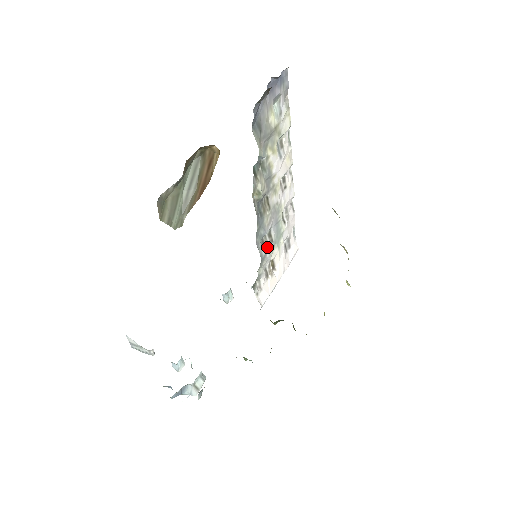
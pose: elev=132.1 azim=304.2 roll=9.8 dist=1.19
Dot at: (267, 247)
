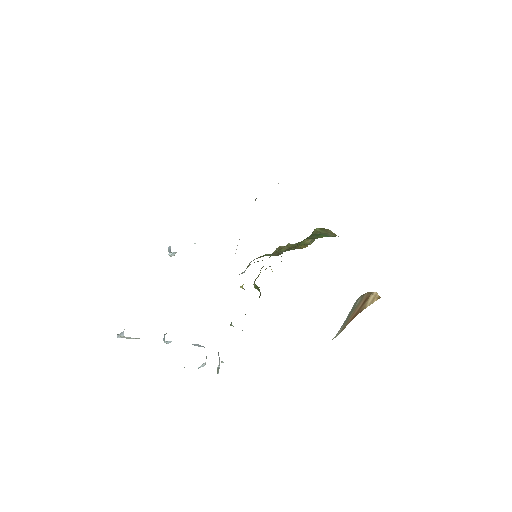
Dot at: occluded
